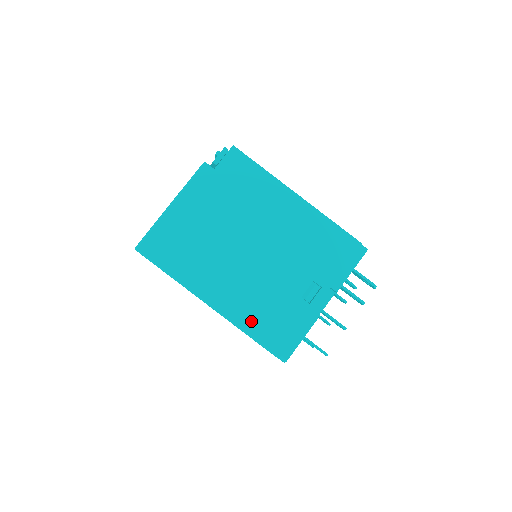
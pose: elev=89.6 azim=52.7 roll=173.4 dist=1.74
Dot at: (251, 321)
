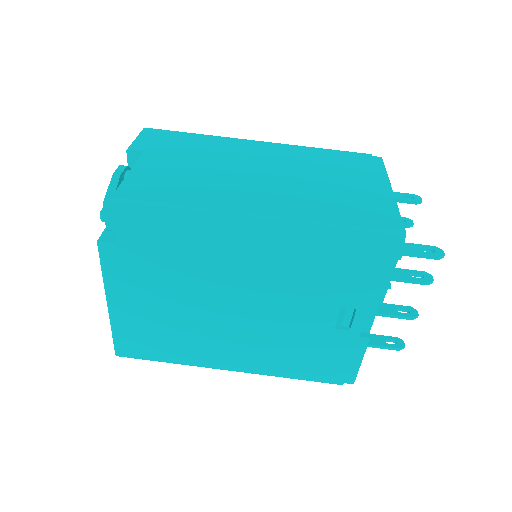
Dot at: (288, 368)
